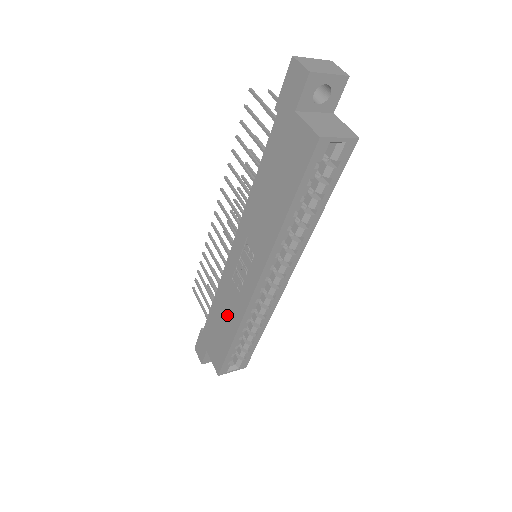
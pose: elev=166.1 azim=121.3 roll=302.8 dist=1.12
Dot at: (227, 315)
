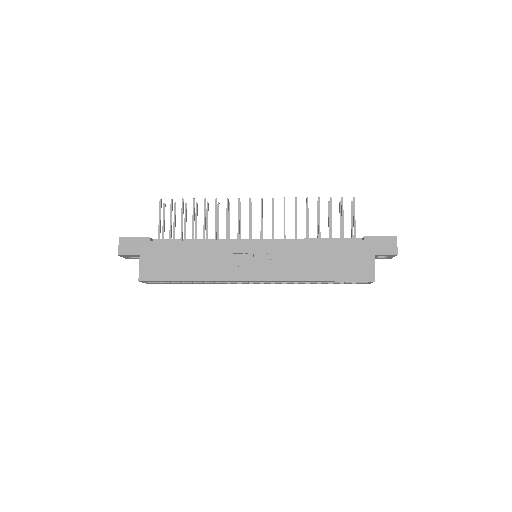
Dot at: (201, 264)
